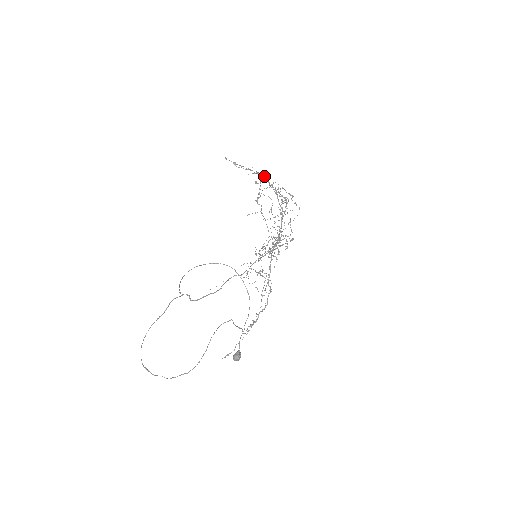
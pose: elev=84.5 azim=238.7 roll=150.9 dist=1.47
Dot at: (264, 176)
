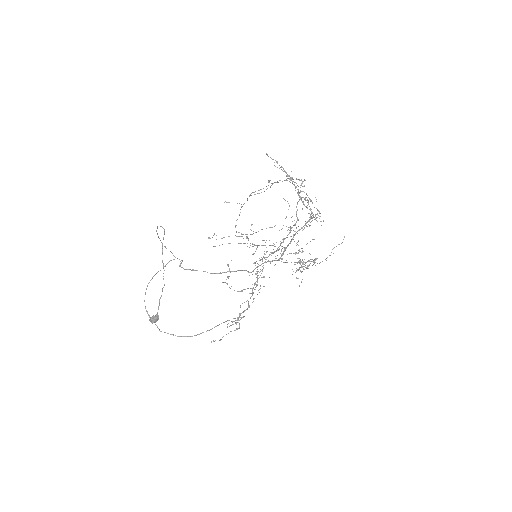
Dot at: occluded
